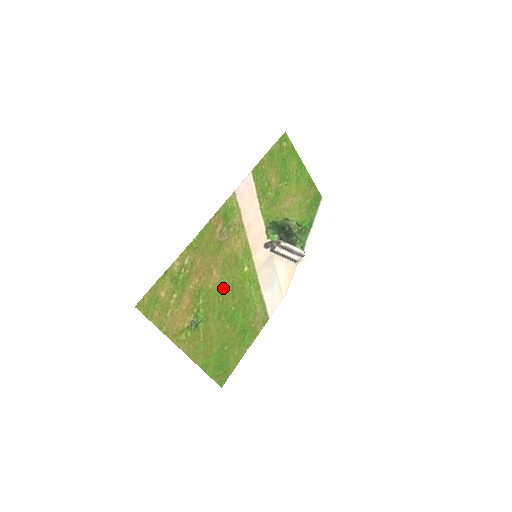
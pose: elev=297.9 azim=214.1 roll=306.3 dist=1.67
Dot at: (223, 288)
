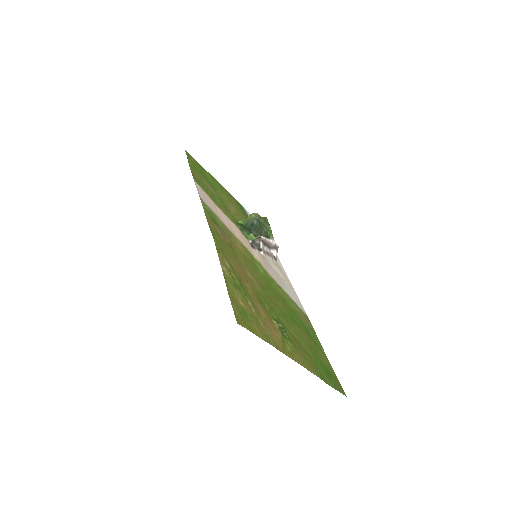
Dot at: (265, 291)
